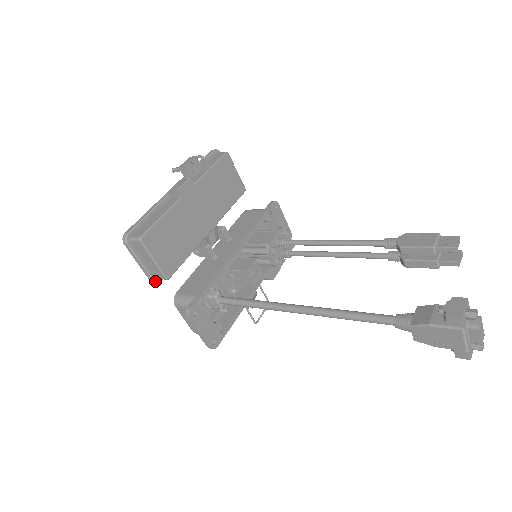
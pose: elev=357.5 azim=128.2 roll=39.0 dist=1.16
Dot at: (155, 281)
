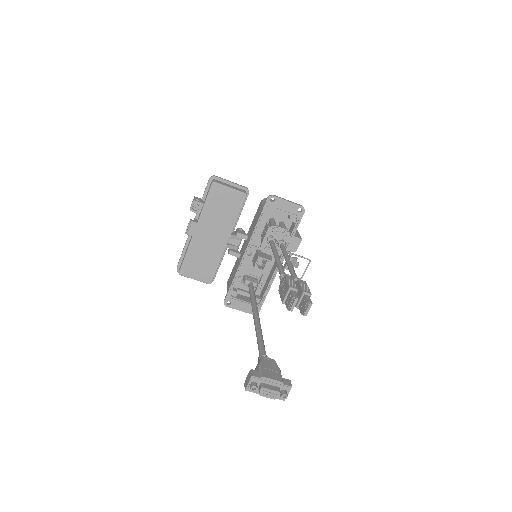
Dot at: occluded
